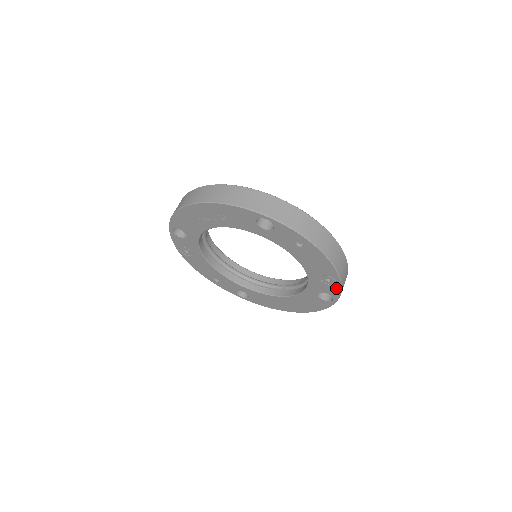
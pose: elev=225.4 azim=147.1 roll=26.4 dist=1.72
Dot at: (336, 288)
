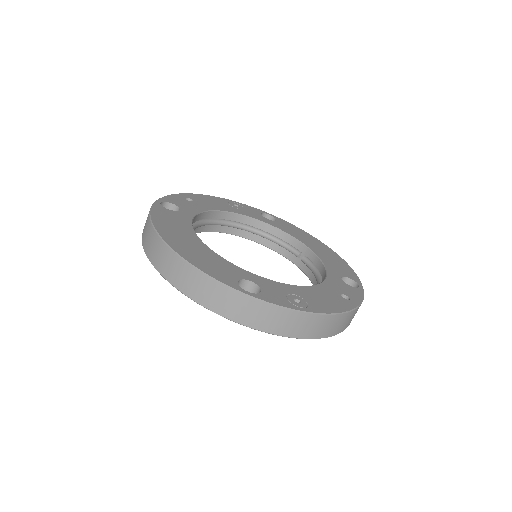
Dot at: occluded
